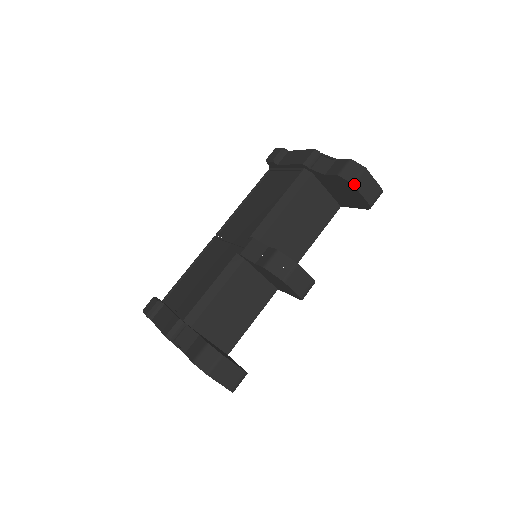
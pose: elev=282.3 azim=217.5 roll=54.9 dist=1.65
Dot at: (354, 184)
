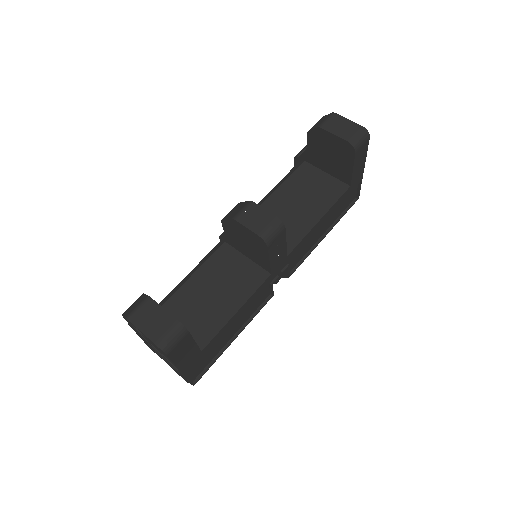
Dot at: (321, 127)
